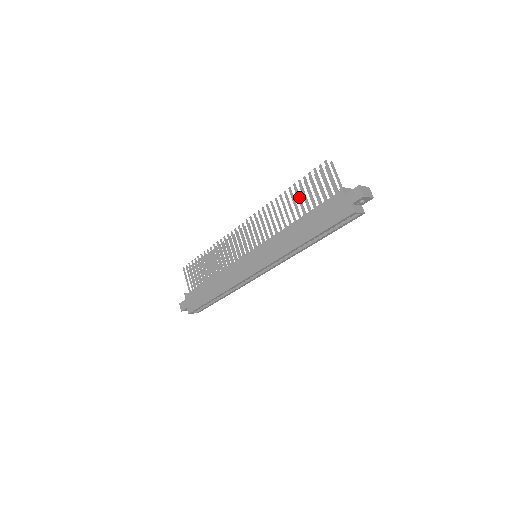
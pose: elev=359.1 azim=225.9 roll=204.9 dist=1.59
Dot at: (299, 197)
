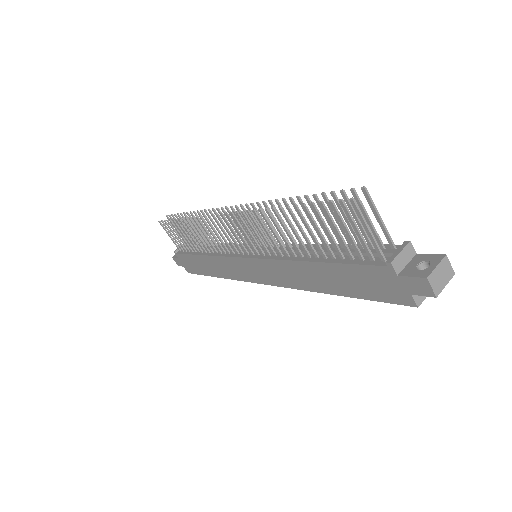
Dot at: (308, 229)
